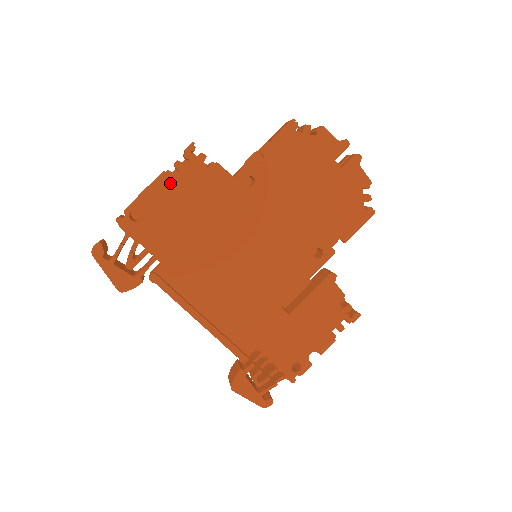
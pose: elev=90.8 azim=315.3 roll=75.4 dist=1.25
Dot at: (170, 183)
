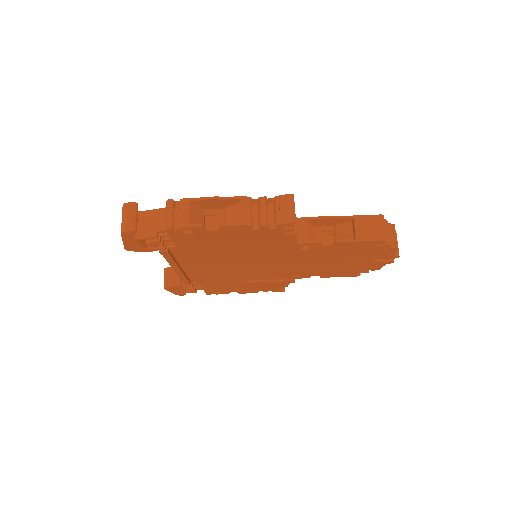
Dot at: (243, 230)
